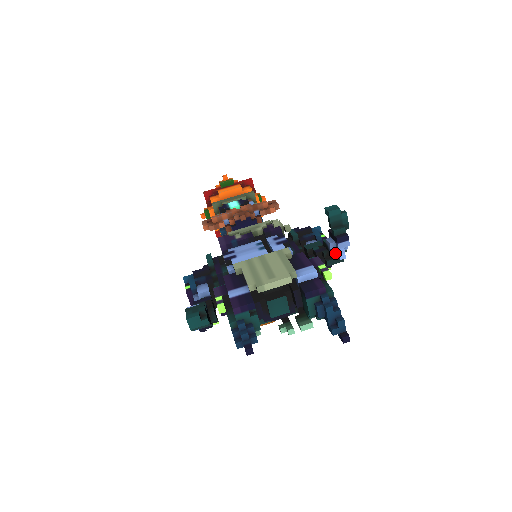
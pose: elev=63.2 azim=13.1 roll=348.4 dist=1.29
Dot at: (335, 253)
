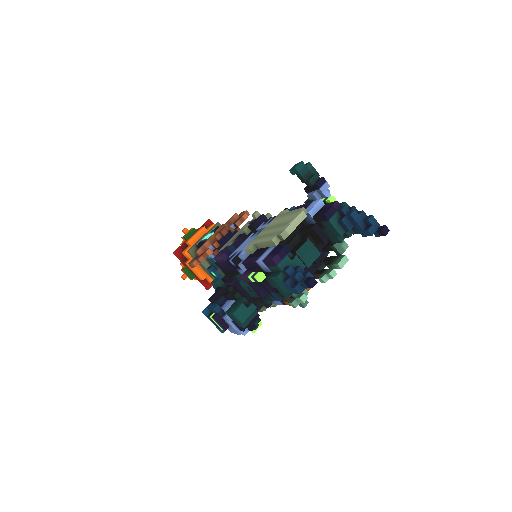
Dot at: occluded
